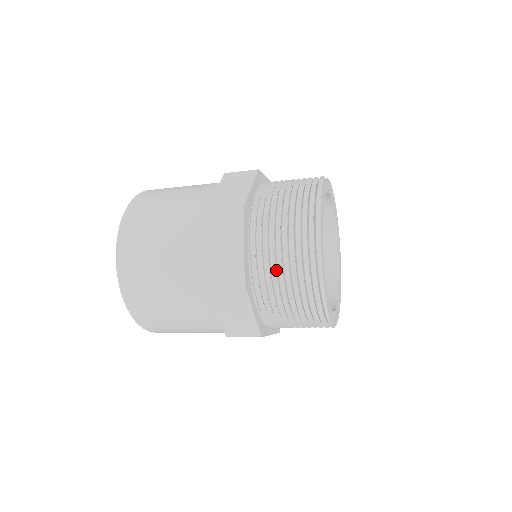
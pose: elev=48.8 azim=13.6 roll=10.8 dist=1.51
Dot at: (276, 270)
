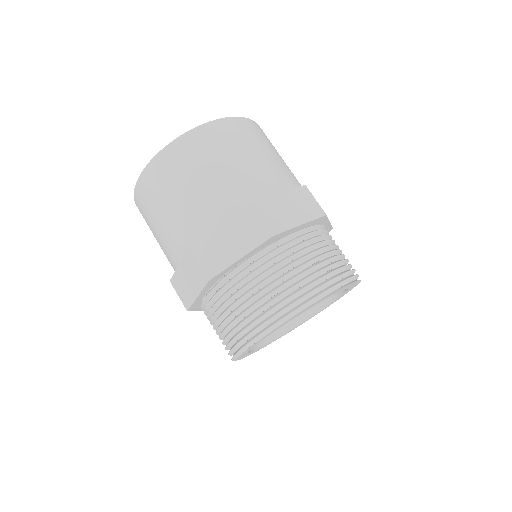
Dot at: occluded
